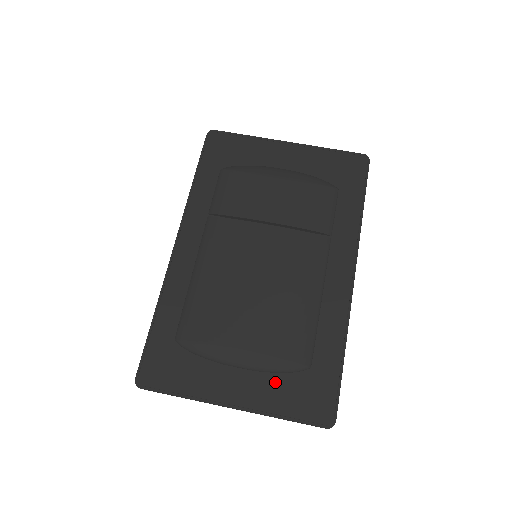
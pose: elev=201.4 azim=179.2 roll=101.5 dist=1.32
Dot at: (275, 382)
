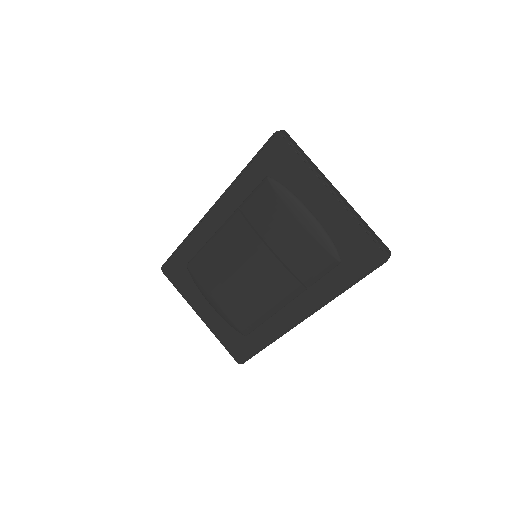
Dot at: (225, 326)
